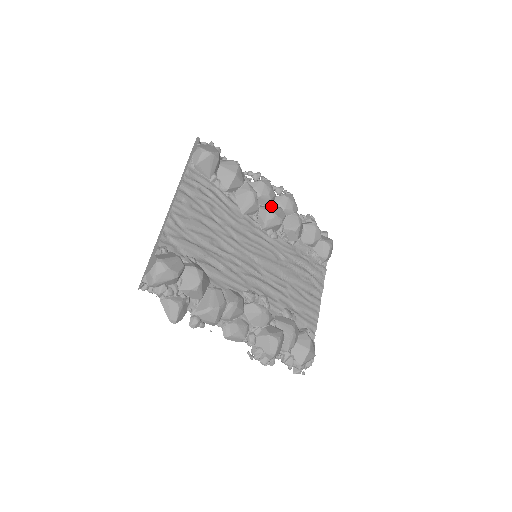
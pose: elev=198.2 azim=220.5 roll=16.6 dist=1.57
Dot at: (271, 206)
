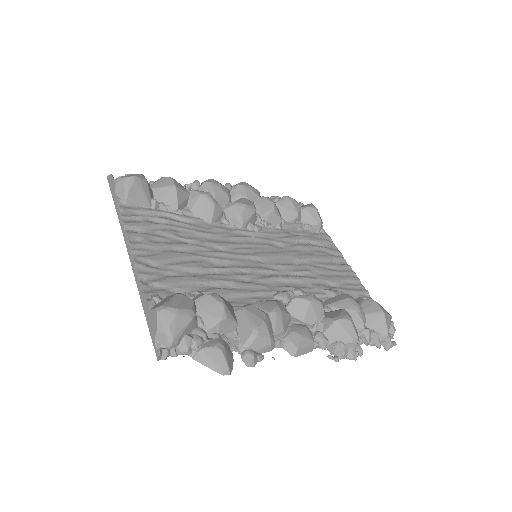
Dot at: occluded
